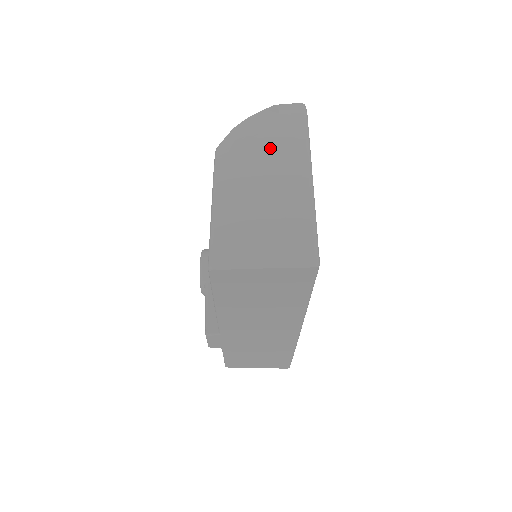
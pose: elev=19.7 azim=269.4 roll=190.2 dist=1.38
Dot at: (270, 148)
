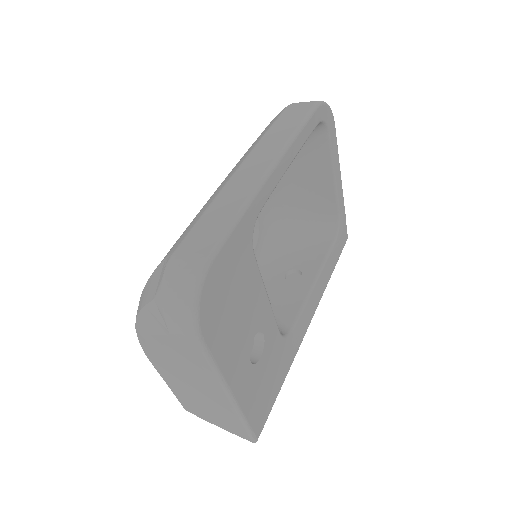
Dot at: (180, 362)
